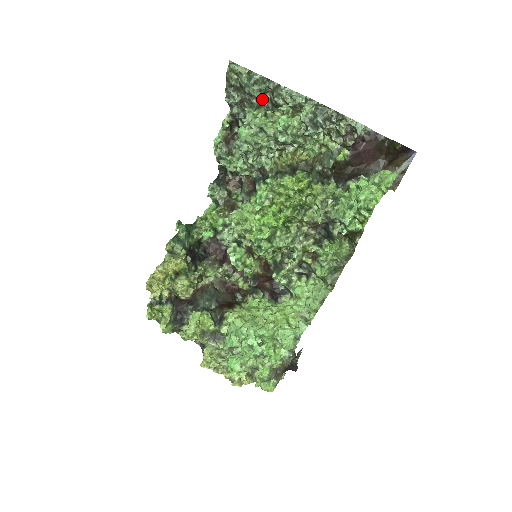
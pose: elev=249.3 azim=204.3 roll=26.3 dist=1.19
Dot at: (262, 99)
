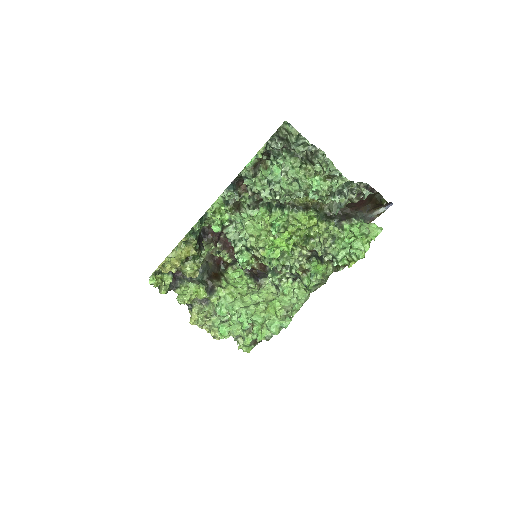
Dot at: occluded
